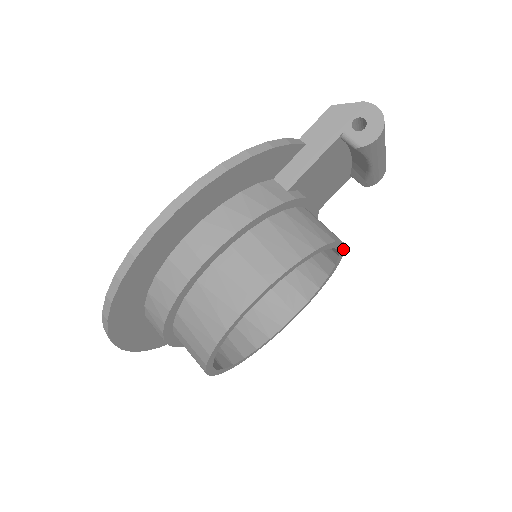
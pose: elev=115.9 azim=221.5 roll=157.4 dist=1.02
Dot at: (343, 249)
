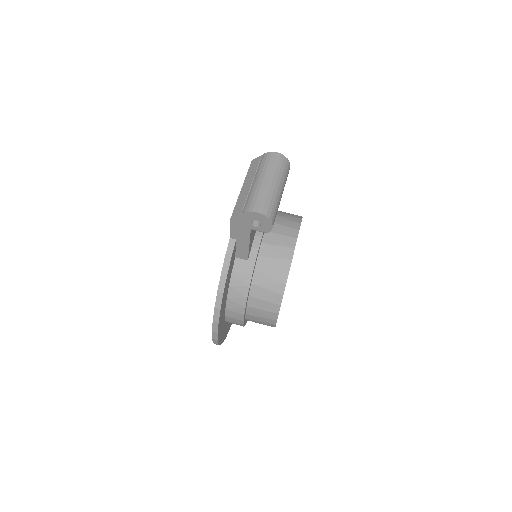
Dot at: (298, 232)
